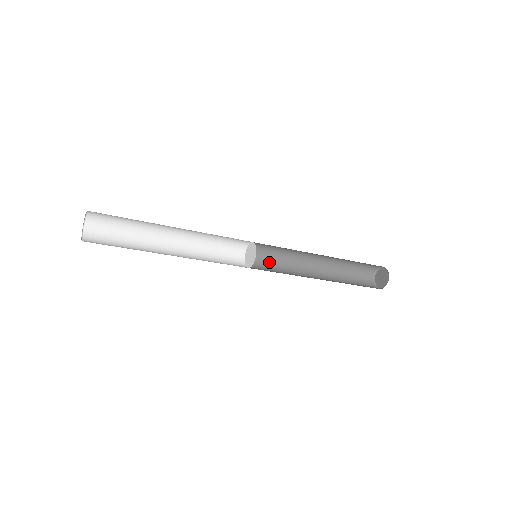
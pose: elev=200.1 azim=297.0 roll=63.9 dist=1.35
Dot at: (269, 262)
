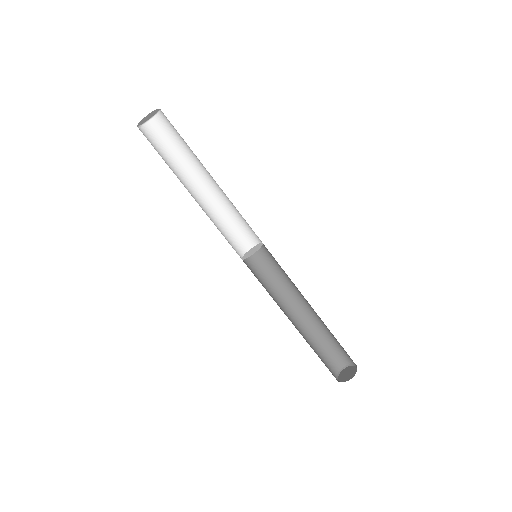
Dot at: (259, 279)
